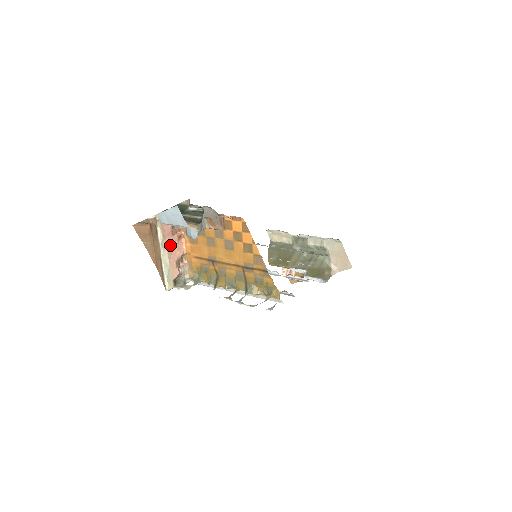
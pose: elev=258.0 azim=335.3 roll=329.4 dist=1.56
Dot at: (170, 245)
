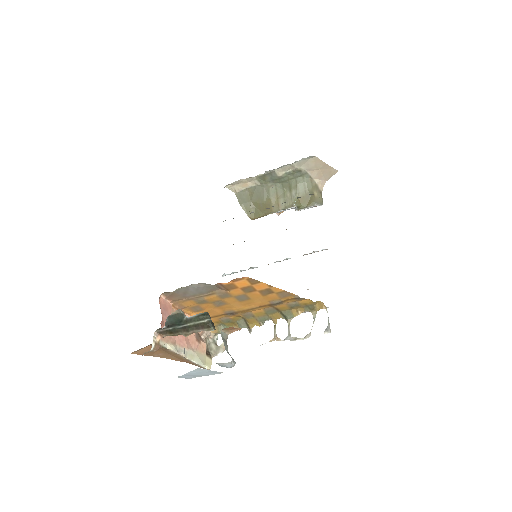
Dot at: (182, 339)
